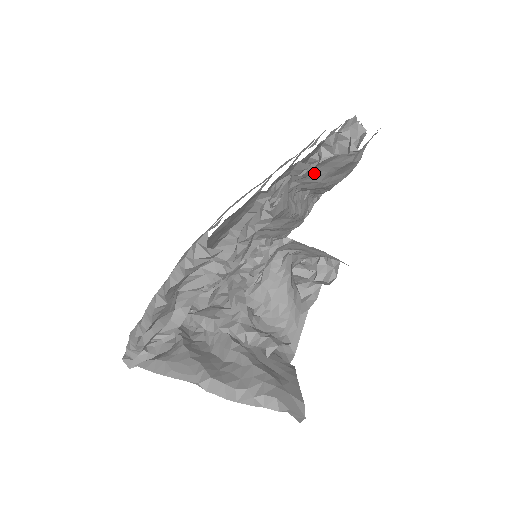
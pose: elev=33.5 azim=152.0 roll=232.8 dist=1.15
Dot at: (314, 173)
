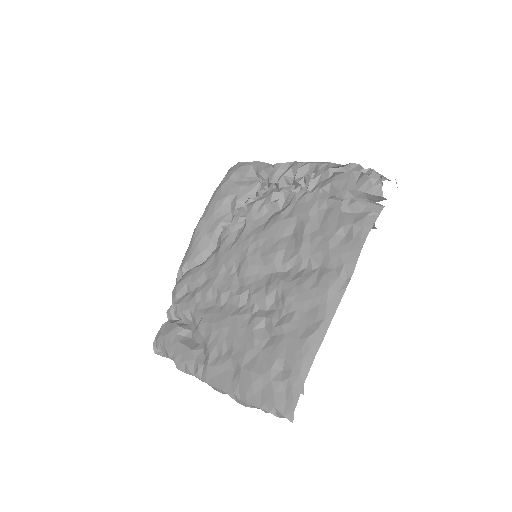
Dot at: occluded
